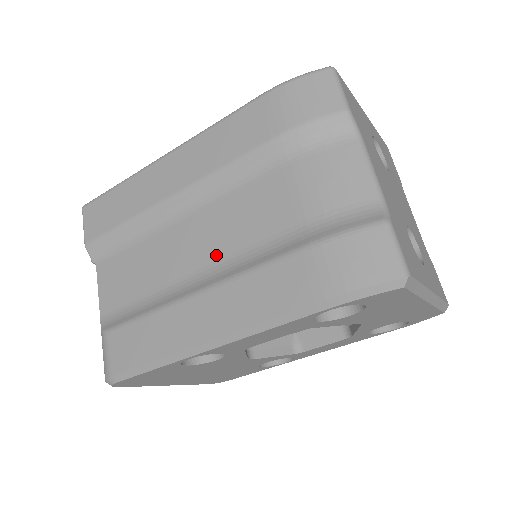
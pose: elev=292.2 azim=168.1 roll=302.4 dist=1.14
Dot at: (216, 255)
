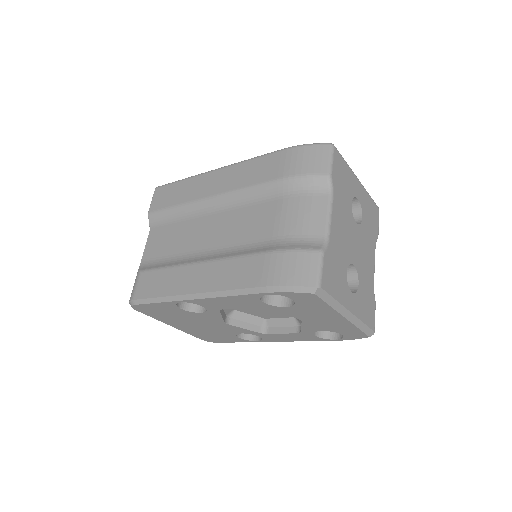
Dot at: (220, 242)
